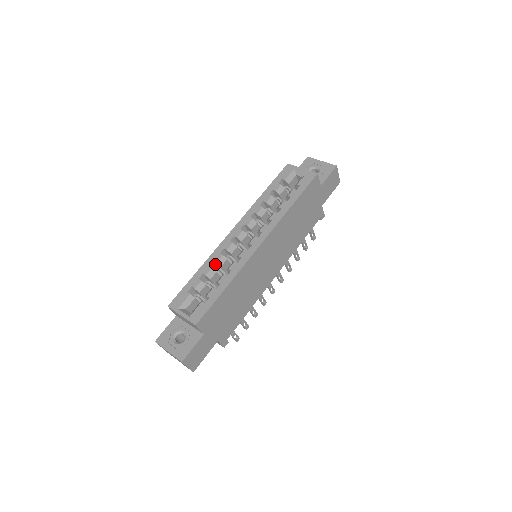
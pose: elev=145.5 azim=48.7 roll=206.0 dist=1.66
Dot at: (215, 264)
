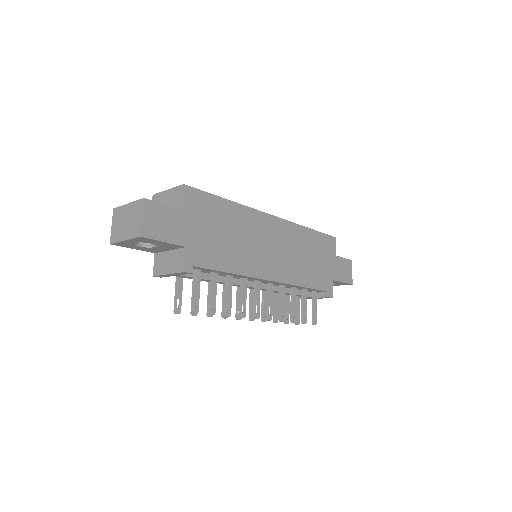
Dot at: occluded
